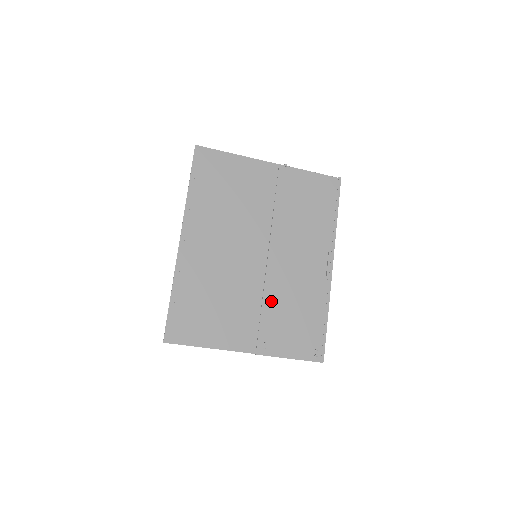
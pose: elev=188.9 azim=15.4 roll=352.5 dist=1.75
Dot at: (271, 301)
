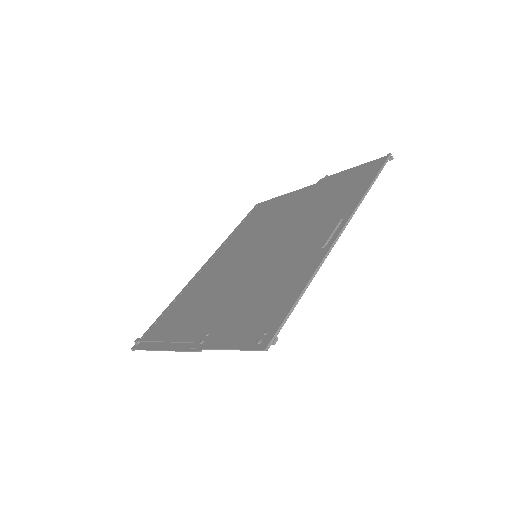
Dot at: (243, 289)
